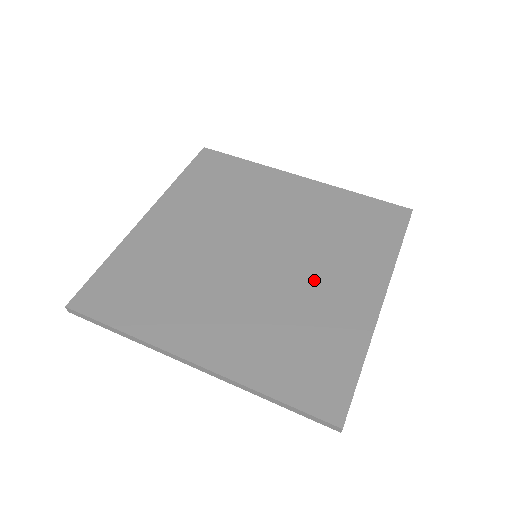
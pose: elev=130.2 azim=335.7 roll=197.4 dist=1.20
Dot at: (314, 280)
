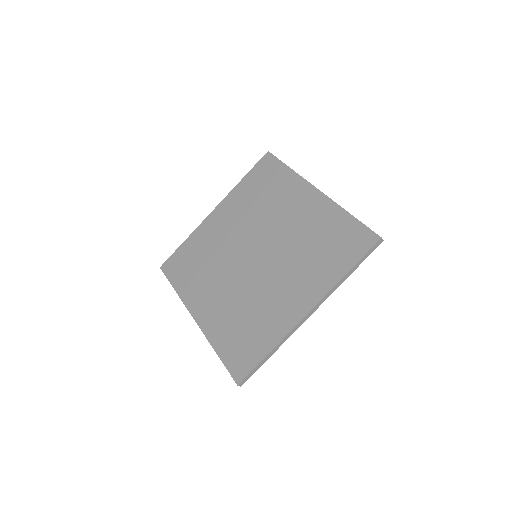
Dot at: (288, 225)
